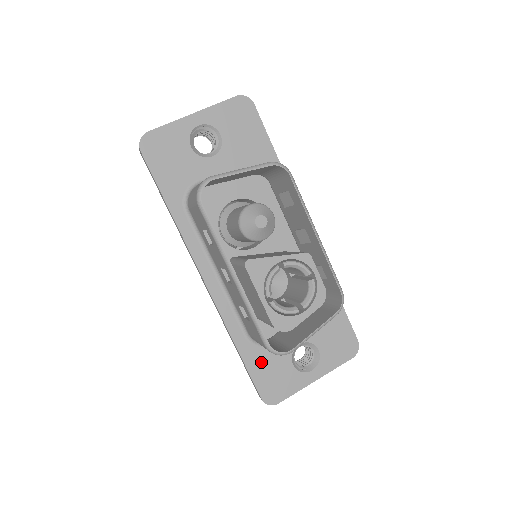
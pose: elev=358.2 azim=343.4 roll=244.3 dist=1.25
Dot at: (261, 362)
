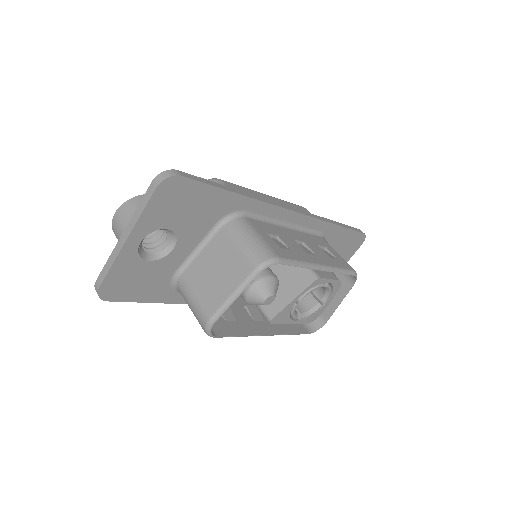
Dot at: occluded
